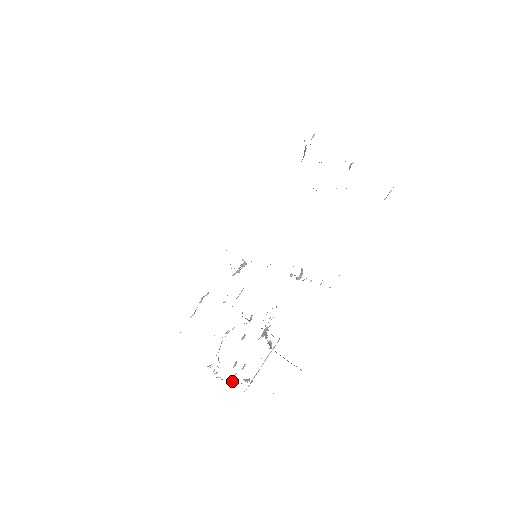
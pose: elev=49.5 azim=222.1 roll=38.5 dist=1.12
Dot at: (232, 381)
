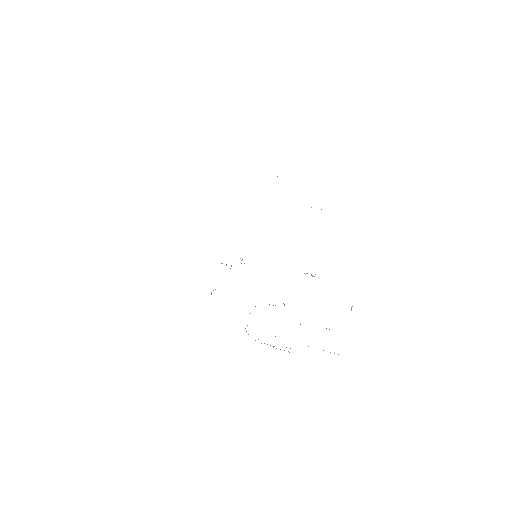
Dot at: occluded
